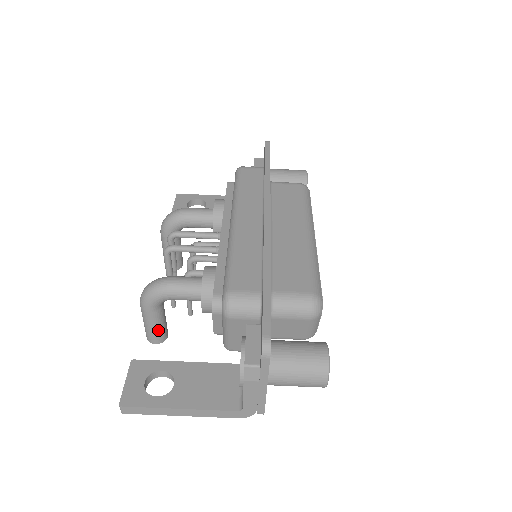
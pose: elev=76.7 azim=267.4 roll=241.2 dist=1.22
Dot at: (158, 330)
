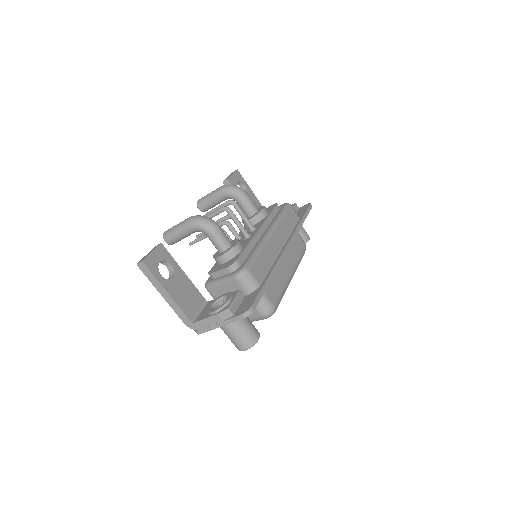
Dot at: (177, 238)
